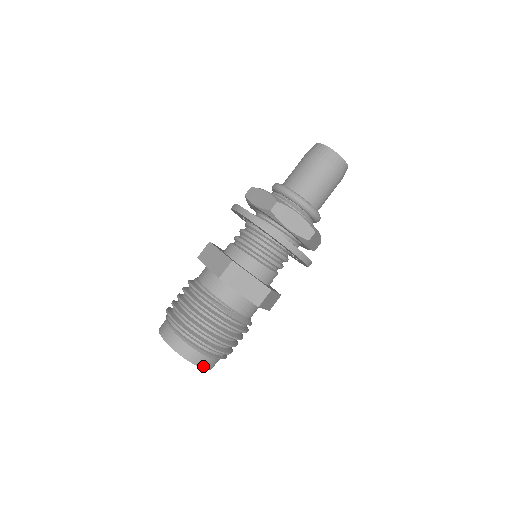
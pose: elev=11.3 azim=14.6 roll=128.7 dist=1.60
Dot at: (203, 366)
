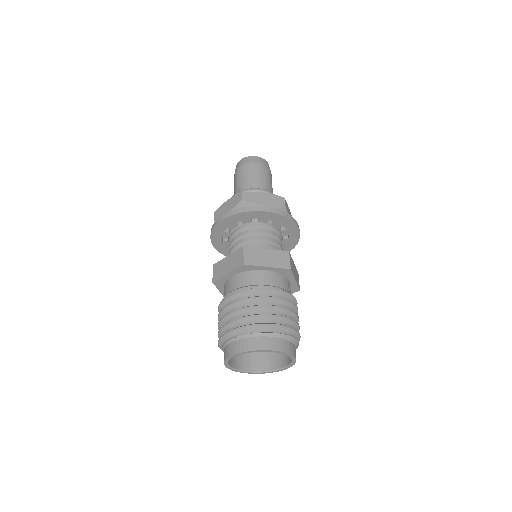
Dot at: (293, 363)
